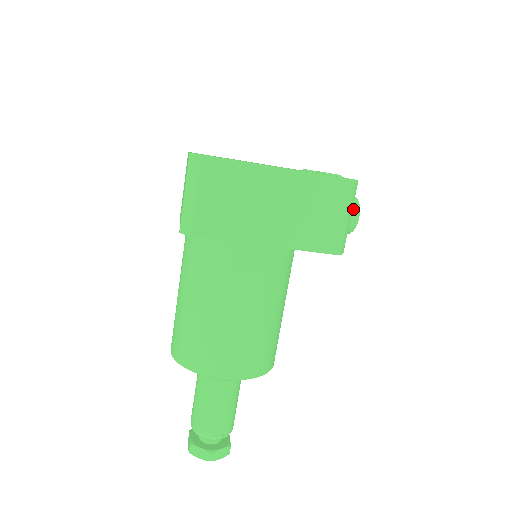
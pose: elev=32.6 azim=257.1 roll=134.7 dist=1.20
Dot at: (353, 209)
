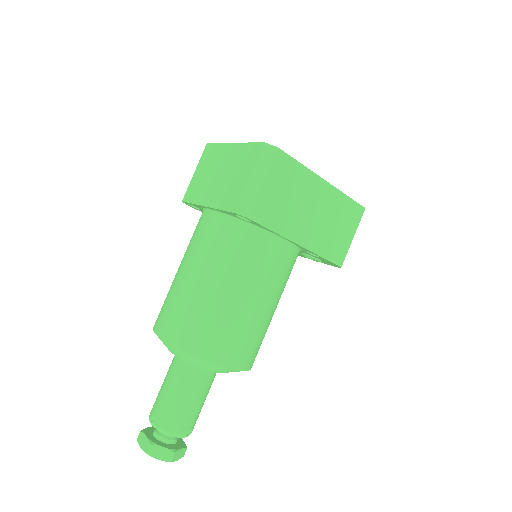
Dot at: occluded
